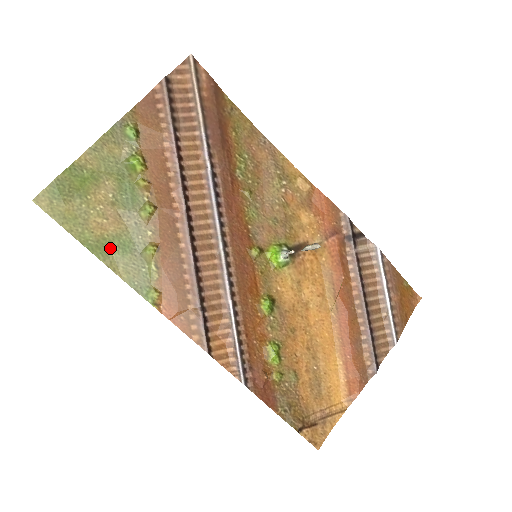
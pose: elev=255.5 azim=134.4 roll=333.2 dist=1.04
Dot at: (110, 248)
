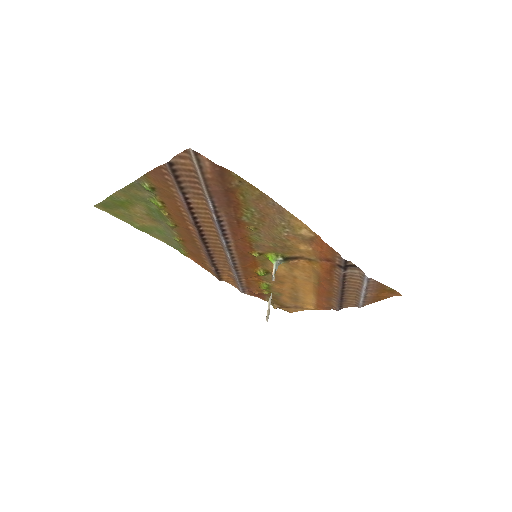
Dot at: (151, 230)
